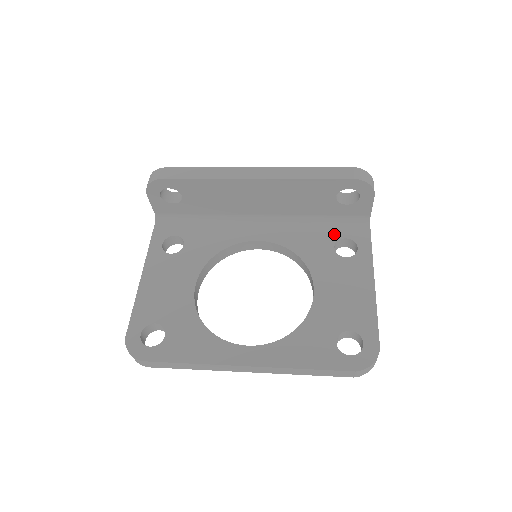
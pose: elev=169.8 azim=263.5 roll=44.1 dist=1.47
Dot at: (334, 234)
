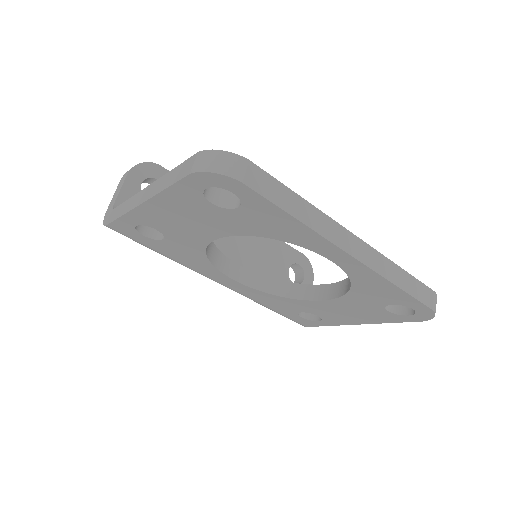
Dot at: occluded
